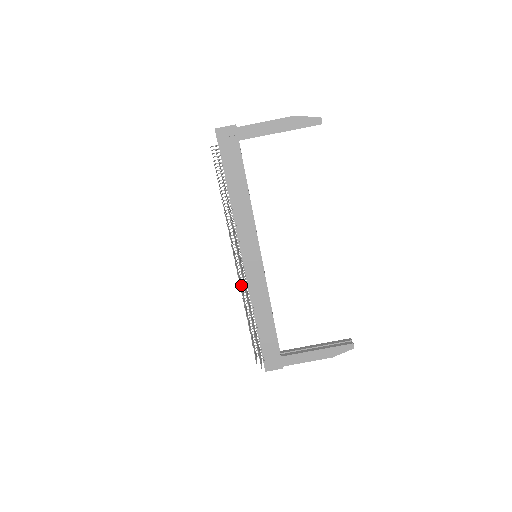
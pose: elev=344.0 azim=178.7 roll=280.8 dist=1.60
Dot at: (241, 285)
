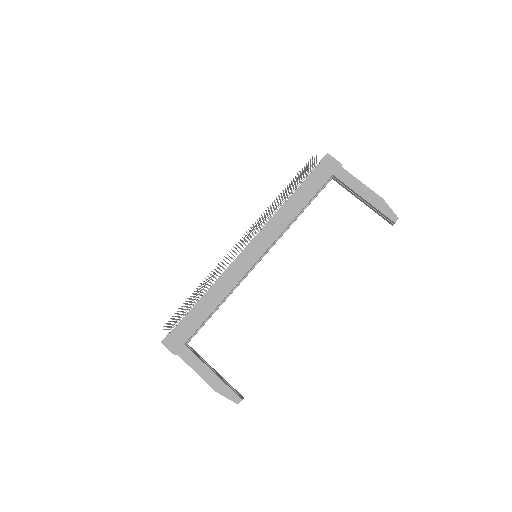
Dot at: (223, 263)
